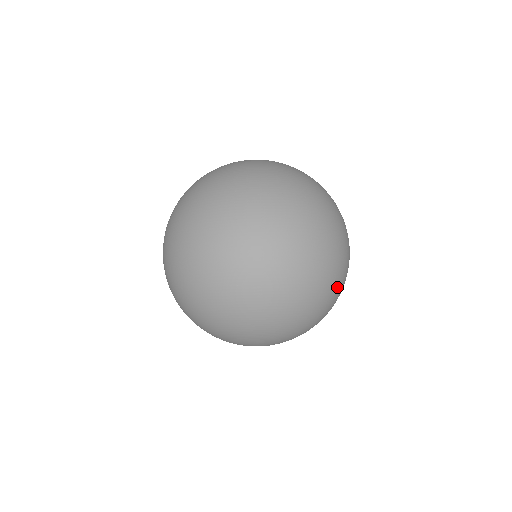
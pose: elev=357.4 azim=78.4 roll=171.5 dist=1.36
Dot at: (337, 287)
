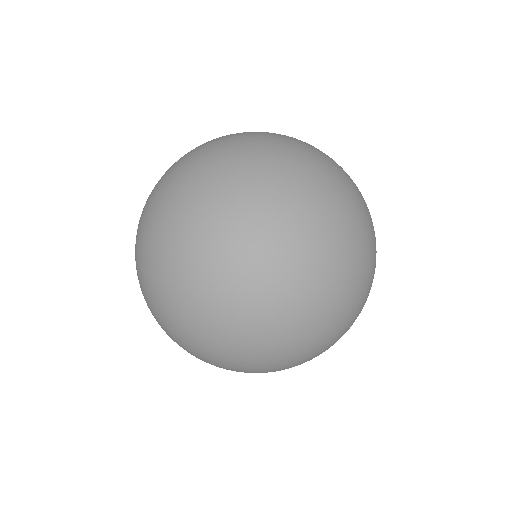
Dot at: (322, 323)
